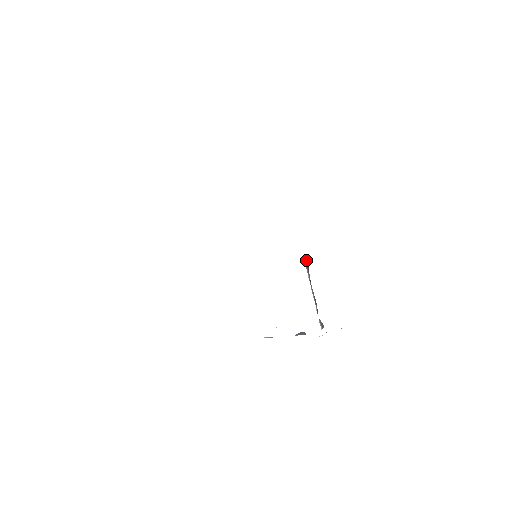
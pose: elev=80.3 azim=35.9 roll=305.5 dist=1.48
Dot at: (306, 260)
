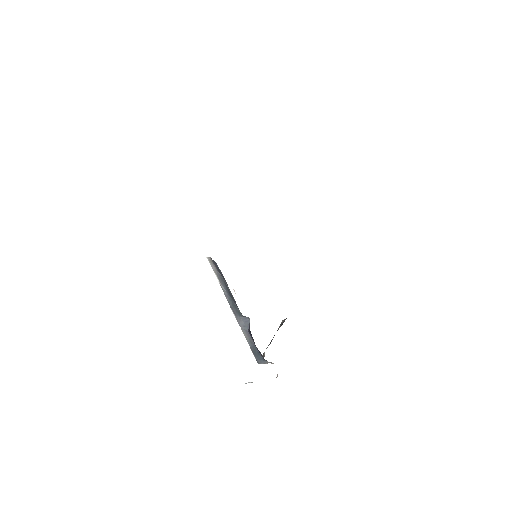
Dot at: (284, 320)
